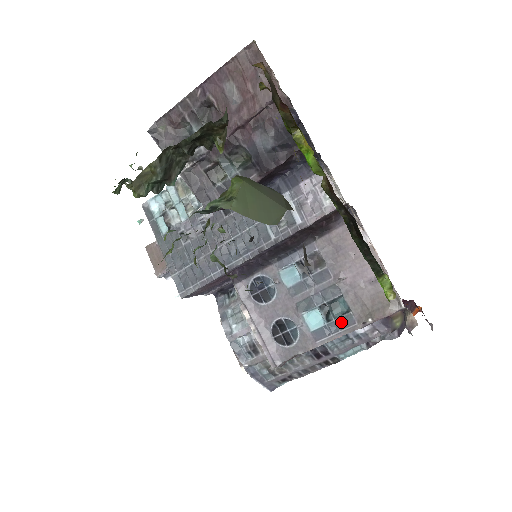
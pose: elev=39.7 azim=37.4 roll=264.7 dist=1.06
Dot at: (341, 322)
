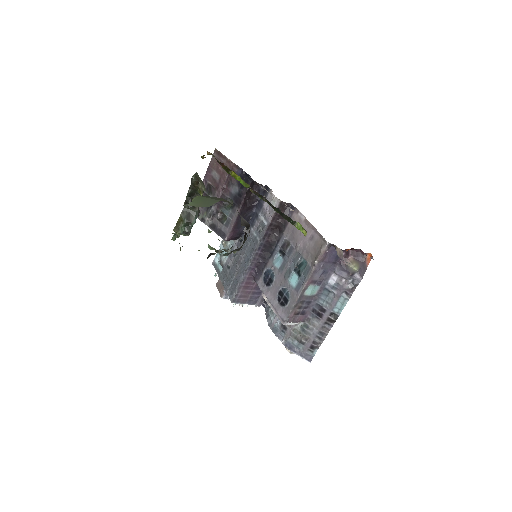
Dot at: (305, 272)
